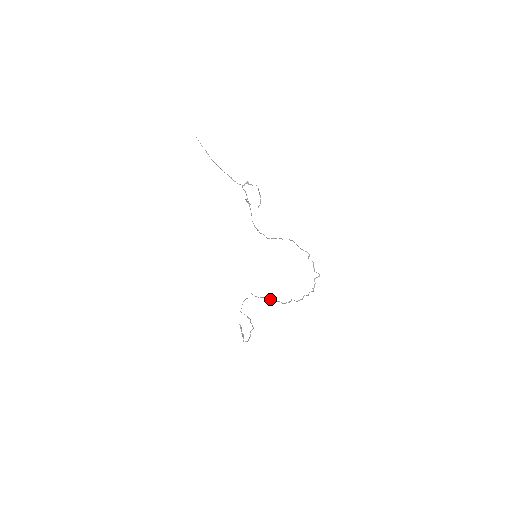
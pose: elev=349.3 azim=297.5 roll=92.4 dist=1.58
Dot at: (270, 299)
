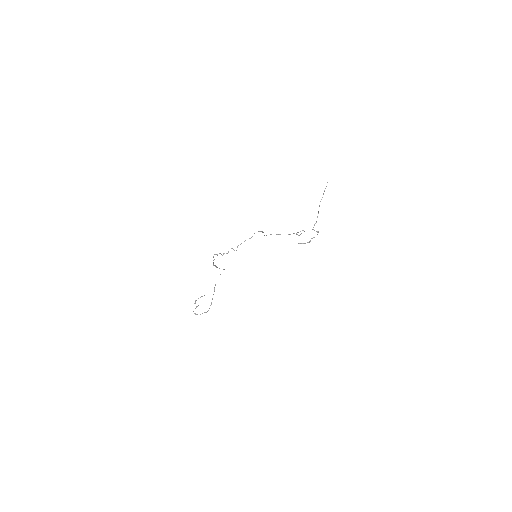
Dot at: occluded
